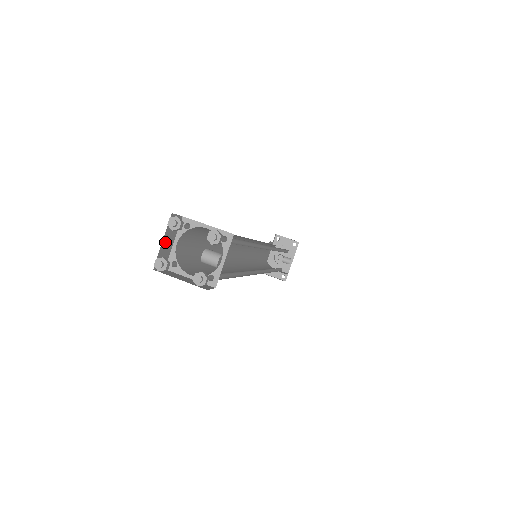
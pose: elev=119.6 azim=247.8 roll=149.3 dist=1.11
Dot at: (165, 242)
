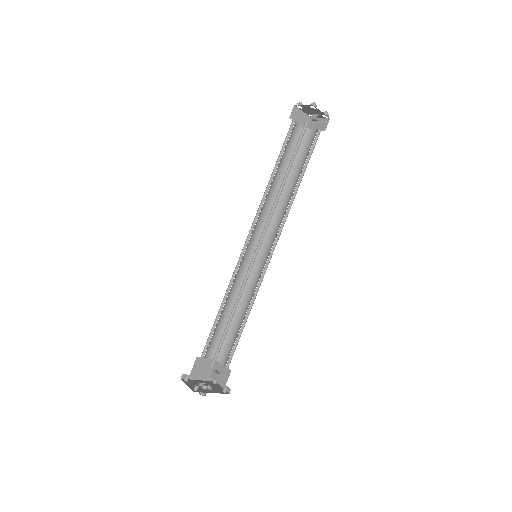
Dot at: (301, 115)
